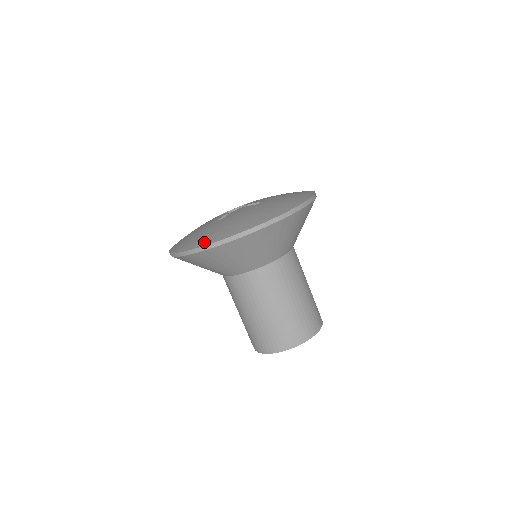
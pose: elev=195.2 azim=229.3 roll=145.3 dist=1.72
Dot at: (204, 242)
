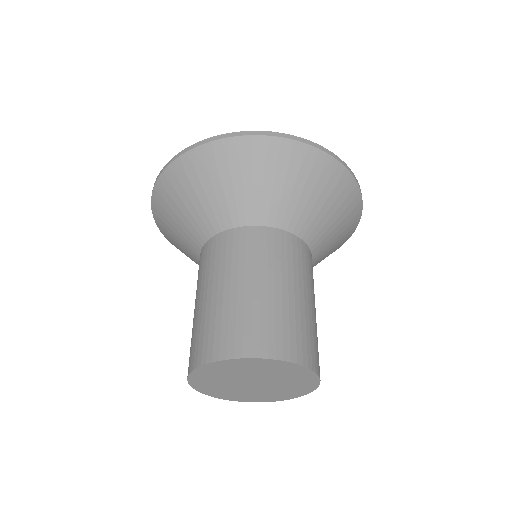
Dot at: occluded
